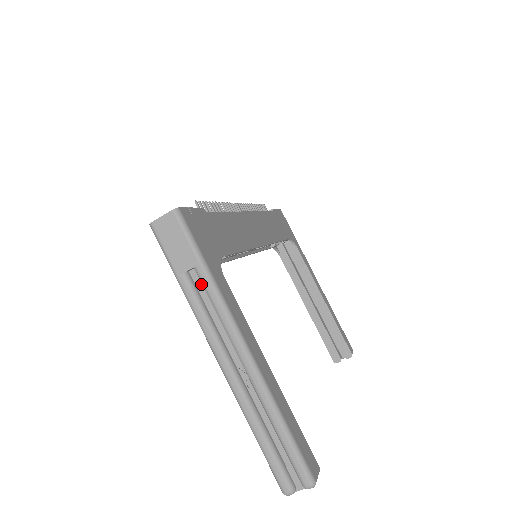
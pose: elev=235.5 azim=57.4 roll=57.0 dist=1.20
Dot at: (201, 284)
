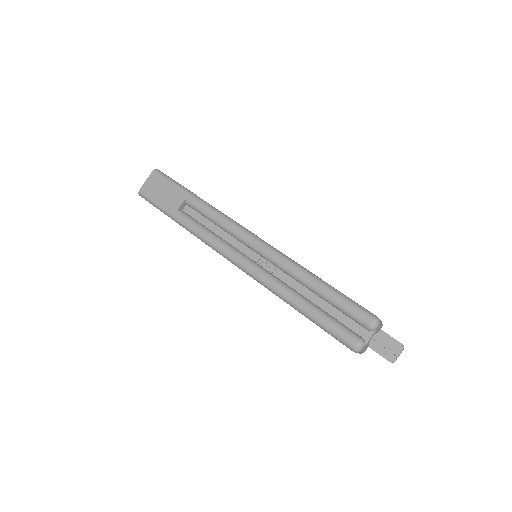
Dot at: (196, 214)
